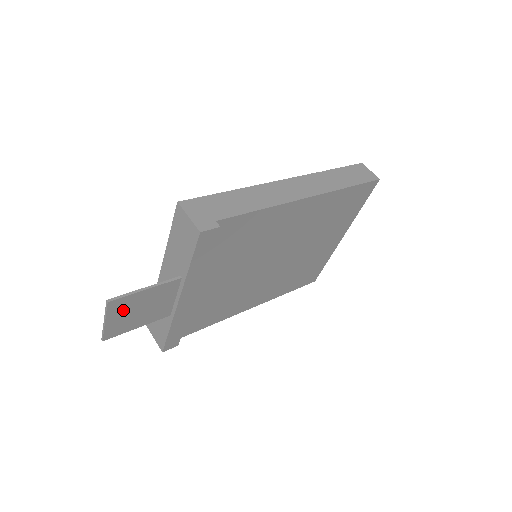
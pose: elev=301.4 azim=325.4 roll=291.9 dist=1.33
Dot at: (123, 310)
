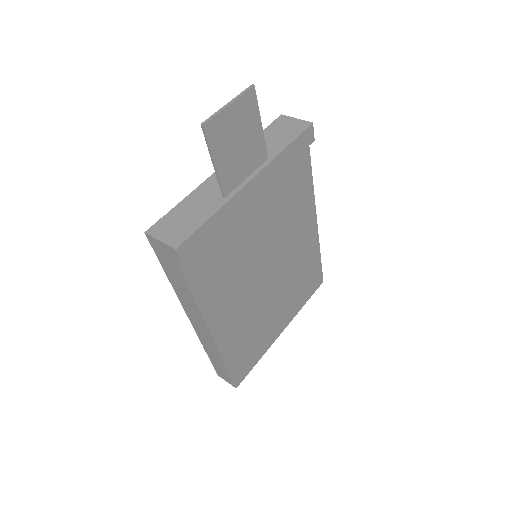
Dot at: (241, 116)
